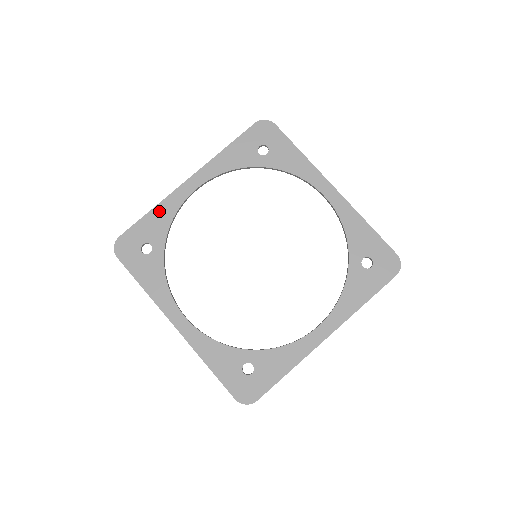
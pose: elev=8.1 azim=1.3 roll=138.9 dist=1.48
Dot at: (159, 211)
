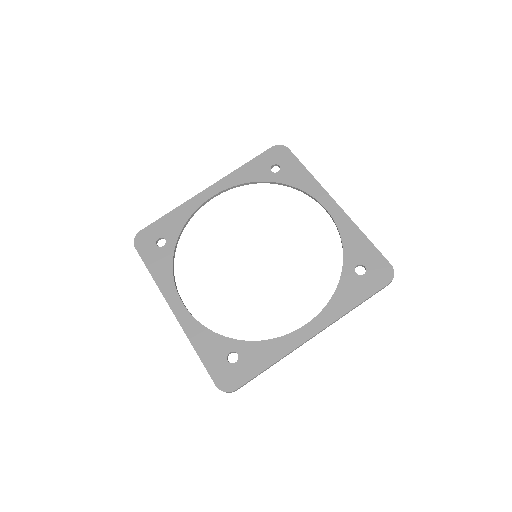
Dot at: (178, 212)
